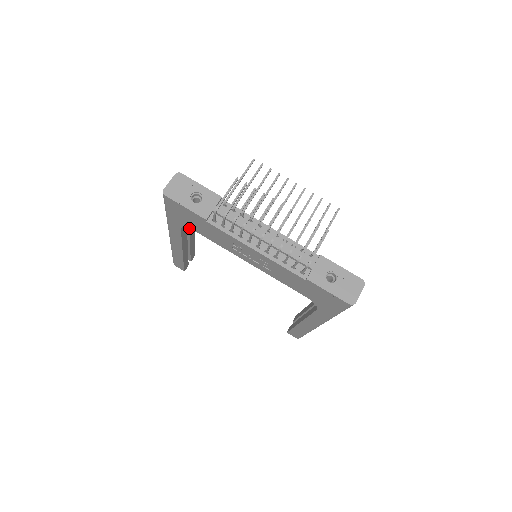
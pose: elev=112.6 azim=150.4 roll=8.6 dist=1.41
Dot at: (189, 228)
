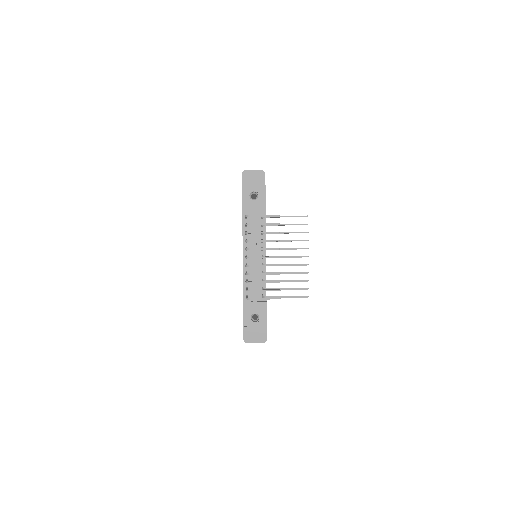
Dot at: occluded
